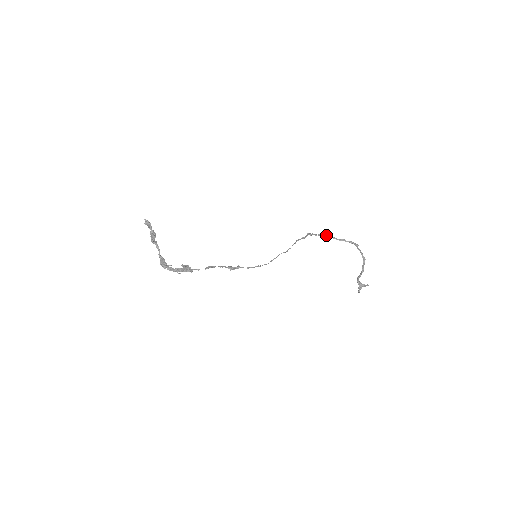
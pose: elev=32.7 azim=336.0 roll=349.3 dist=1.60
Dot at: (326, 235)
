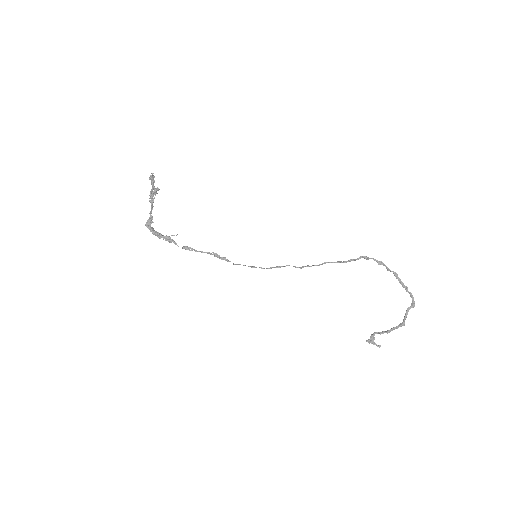
Dot at: (389, 269)
